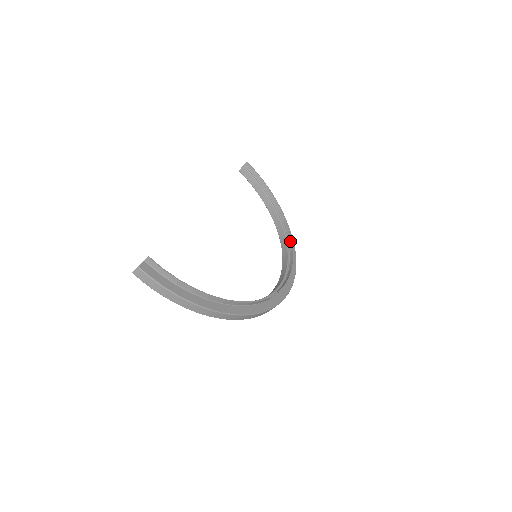
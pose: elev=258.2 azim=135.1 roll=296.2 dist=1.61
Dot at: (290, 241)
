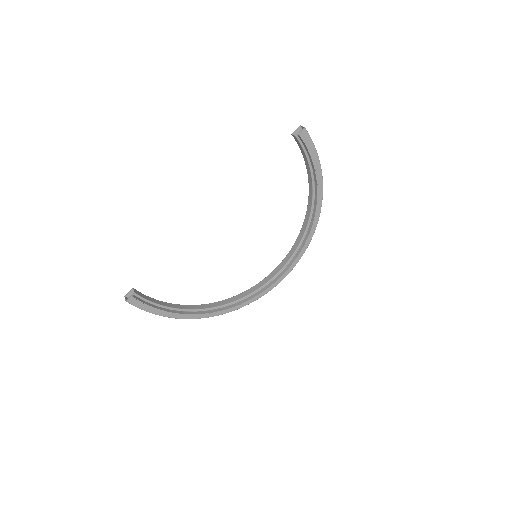
Dot at: (308, 233)
